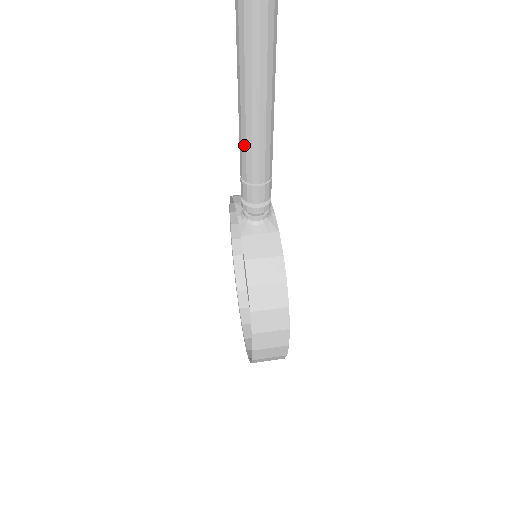
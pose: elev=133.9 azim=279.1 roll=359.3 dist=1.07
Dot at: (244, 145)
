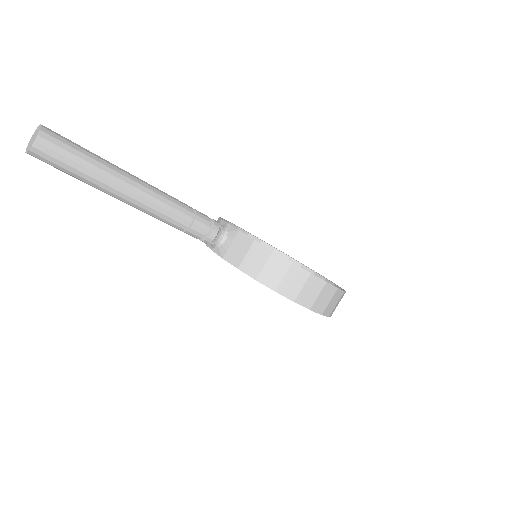
Dot at: (155, 216)
